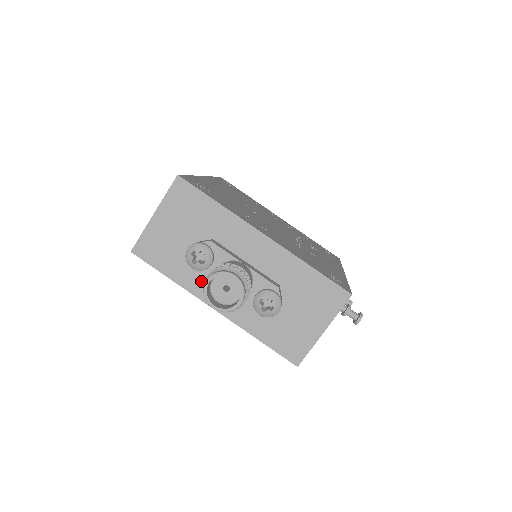
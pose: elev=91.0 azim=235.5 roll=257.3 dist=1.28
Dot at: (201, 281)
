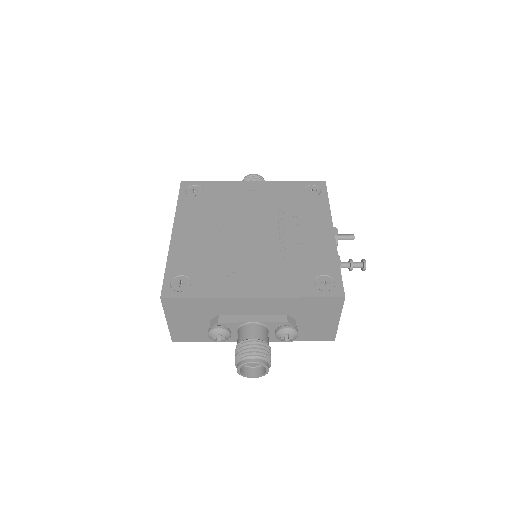
Dot at: occluded
